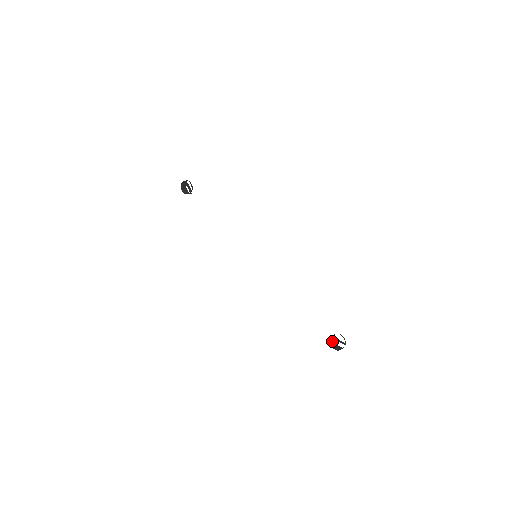
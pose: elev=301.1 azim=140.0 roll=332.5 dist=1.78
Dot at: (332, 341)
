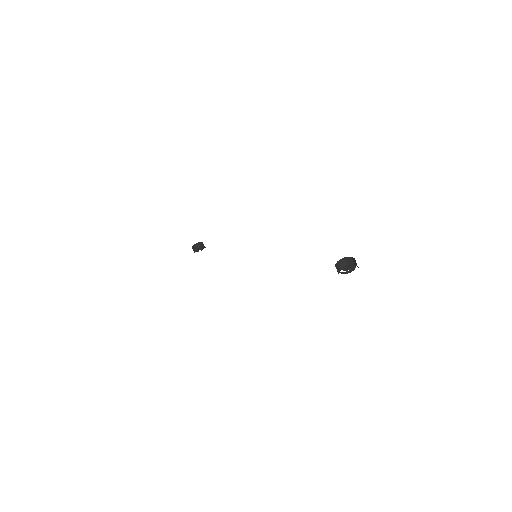
Dot at: (337, 270)
